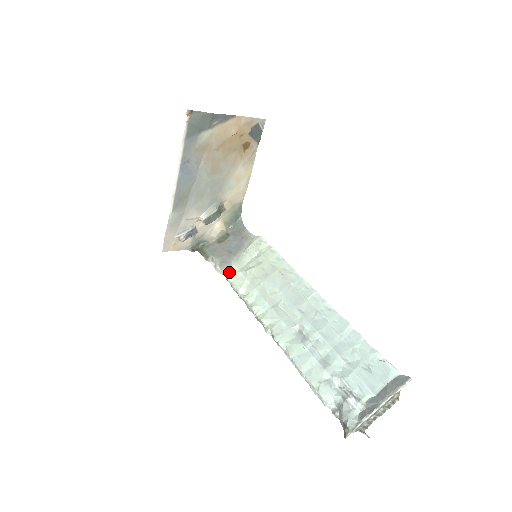
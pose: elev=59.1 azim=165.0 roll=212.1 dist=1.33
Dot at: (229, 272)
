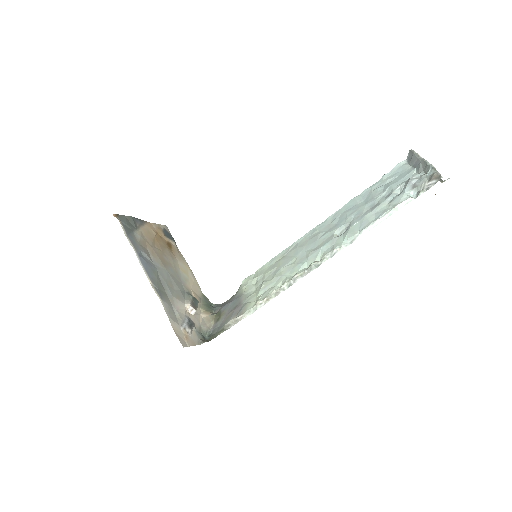
Dot at: (251, 304)
